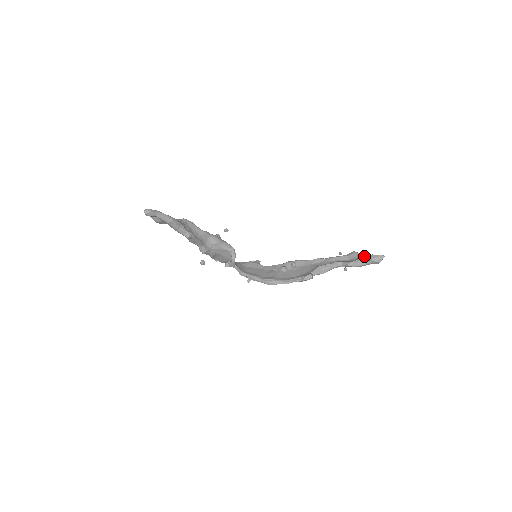
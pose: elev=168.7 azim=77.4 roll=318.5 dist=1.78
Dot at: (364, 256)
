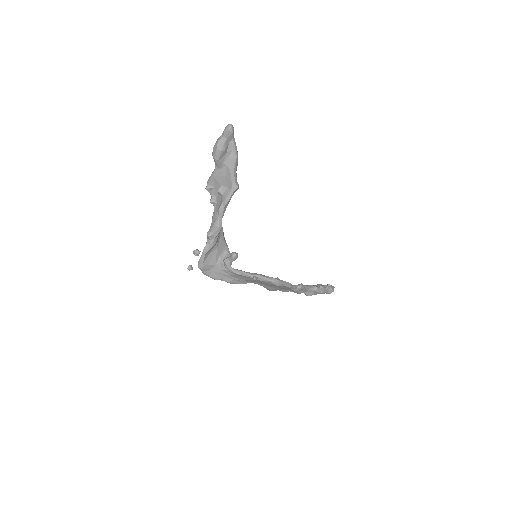
Dot at: occluded
